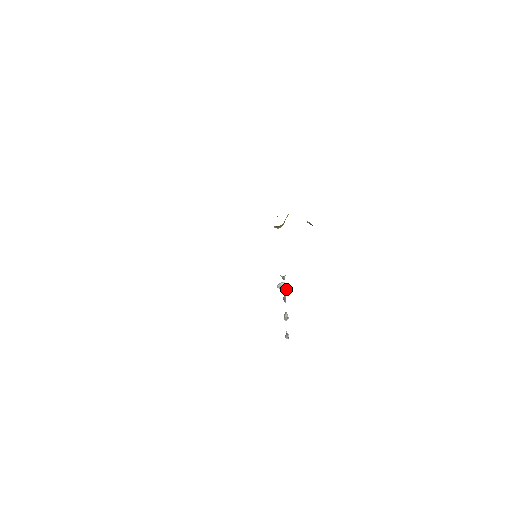
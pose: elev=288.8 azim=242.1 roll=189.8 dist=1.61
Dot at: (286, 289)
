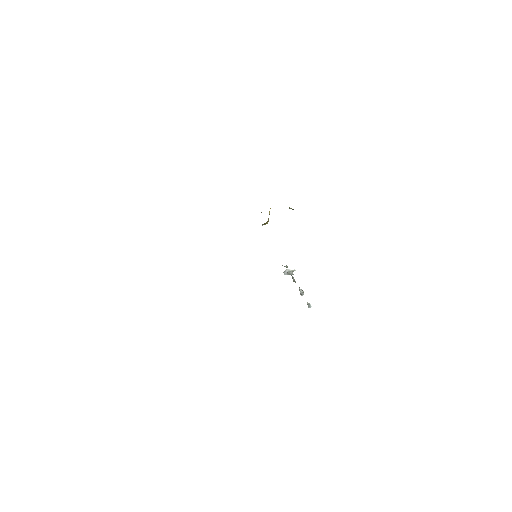
Dot at: (292, 274)
